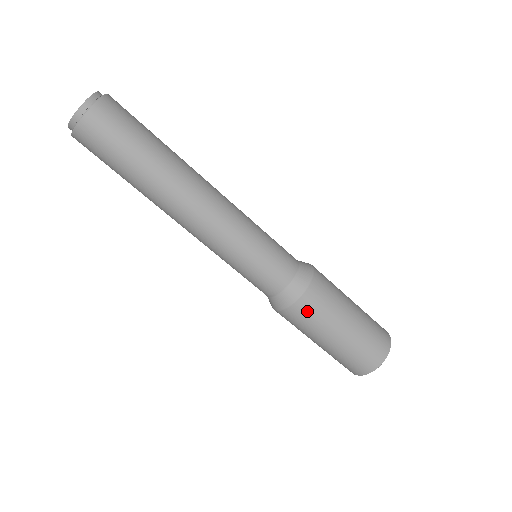
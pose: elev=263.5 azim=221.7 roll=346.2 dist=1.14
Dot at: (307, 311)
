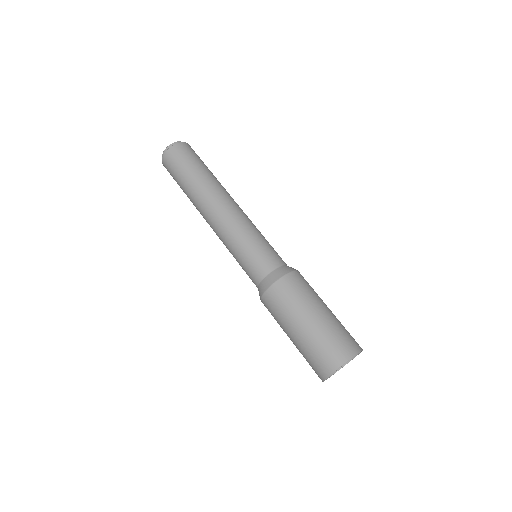
Dot at: (291, 287)
